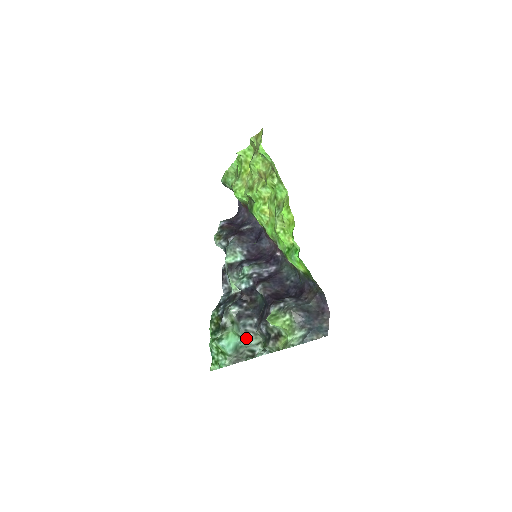
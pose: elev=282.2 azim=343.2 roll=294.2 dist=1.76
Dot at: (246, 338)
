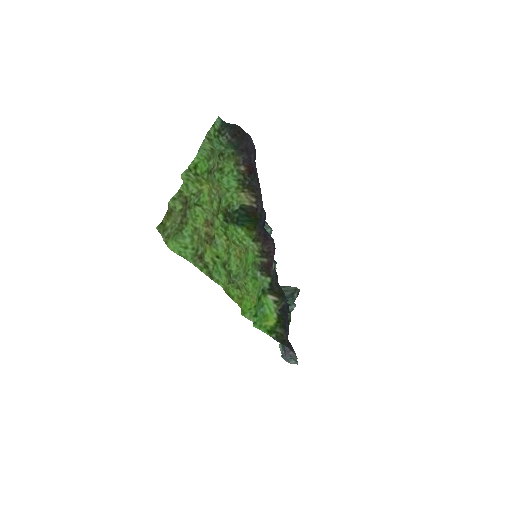
Dot at: occluded
